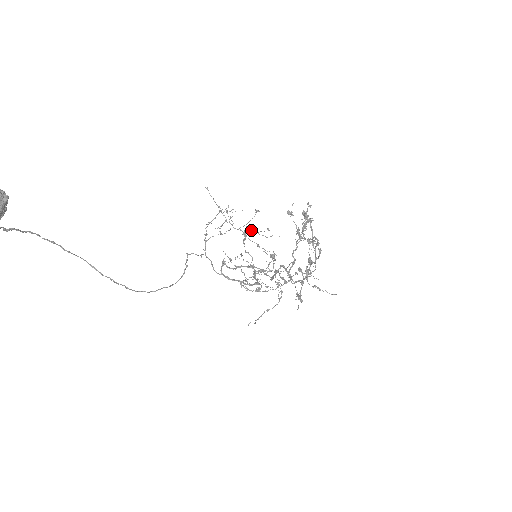
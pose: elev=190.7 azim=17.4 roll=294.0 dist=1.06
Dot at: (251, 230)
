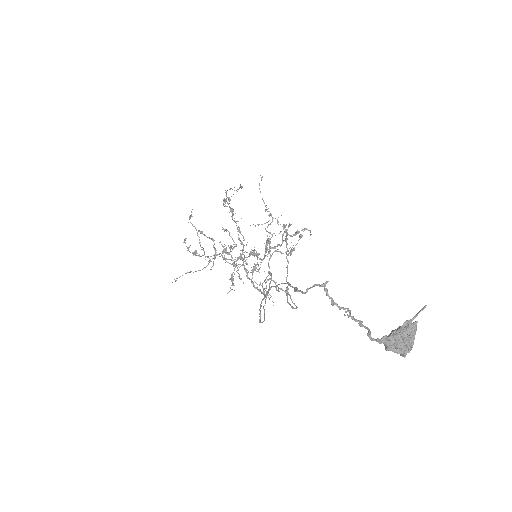
Dot at: occluded
